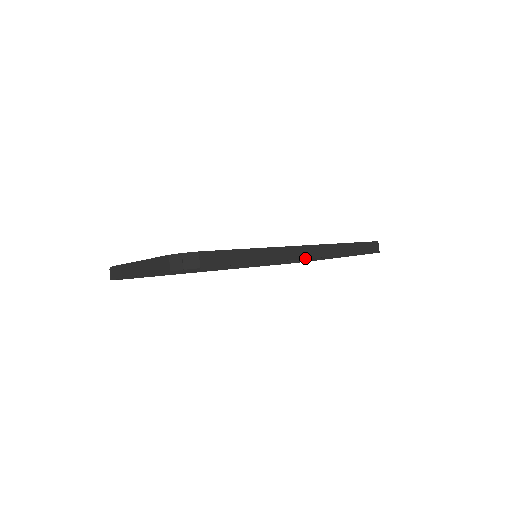
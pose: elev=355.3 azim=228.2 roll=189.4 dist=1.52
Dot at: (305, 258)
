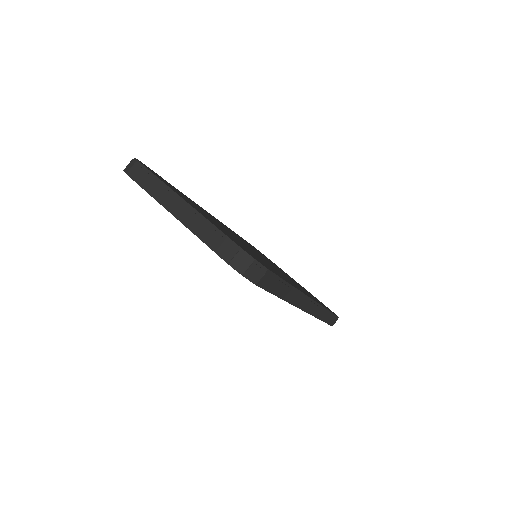
Dot at: (305, 310)
